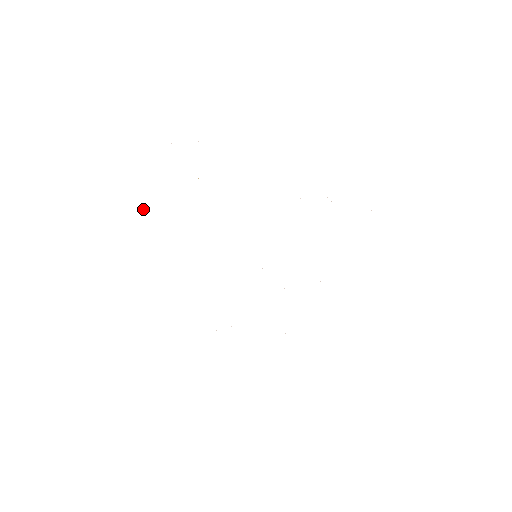
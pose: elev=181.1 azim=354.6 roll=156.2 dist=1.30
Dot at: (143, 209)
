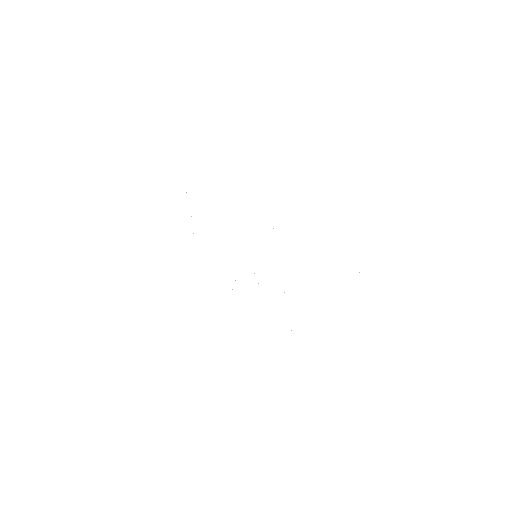
Dot at: occluded
